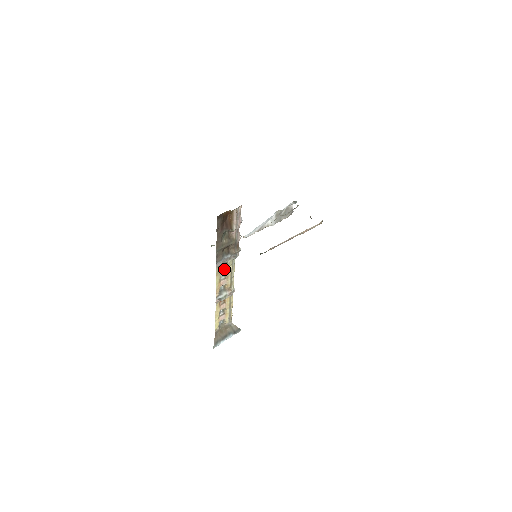
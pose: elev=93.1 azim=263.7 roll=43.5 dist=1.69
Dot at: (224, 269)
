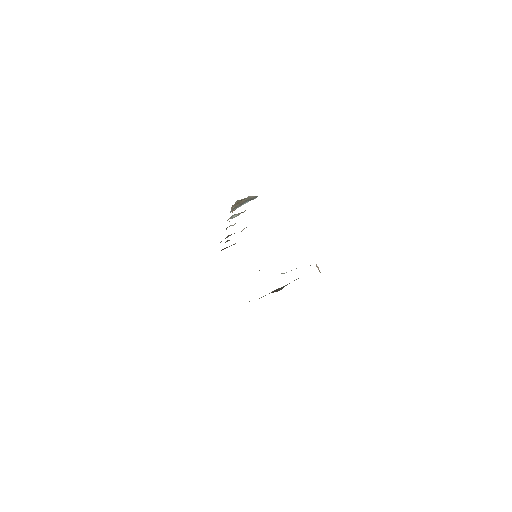
Dot at: (231, 225)
